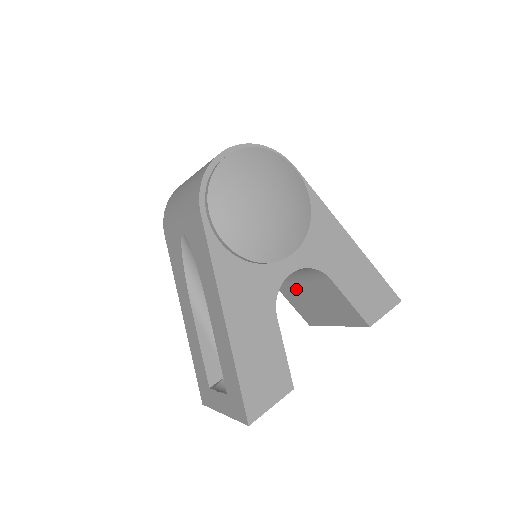
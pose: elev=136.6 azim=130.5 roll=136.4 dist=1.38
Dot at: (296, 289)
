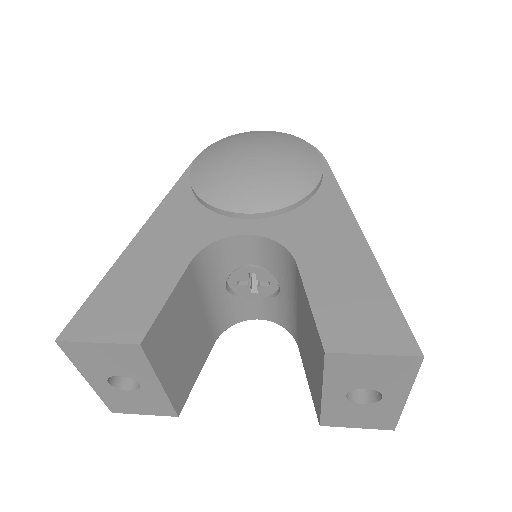
Dot at: (300, 331)
